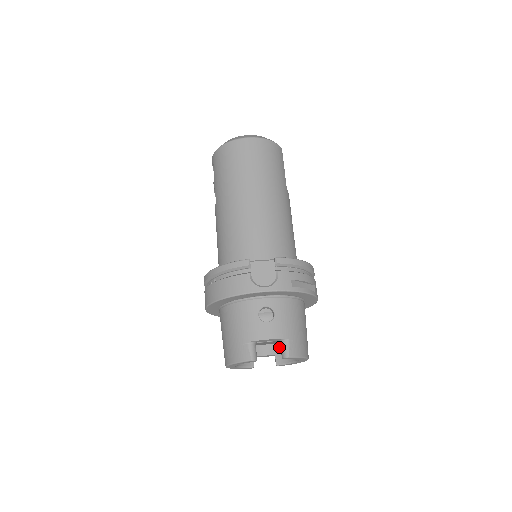
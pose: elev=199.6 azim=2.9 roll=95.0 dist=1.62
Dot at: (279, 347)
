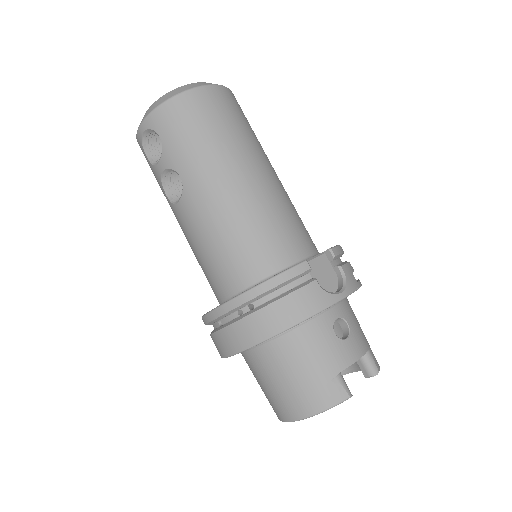
Dot at: occluded
